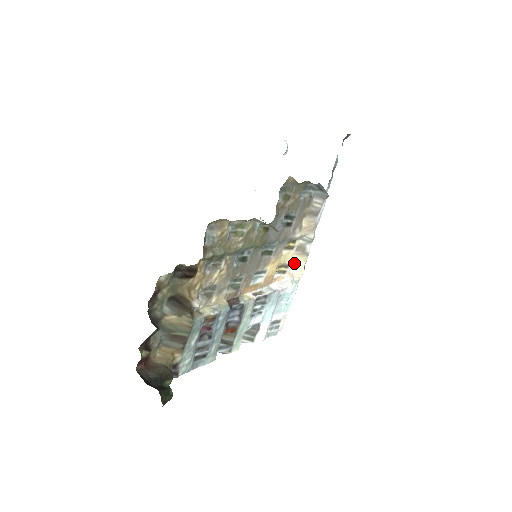
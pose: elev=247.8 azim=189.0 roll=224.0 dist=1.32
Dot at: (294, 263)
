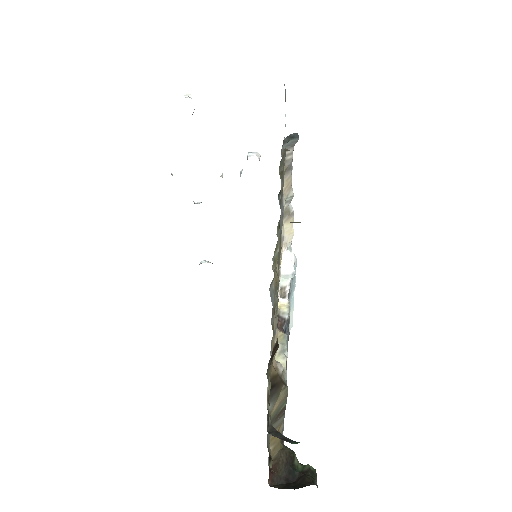
Dot at: (284, 232)
